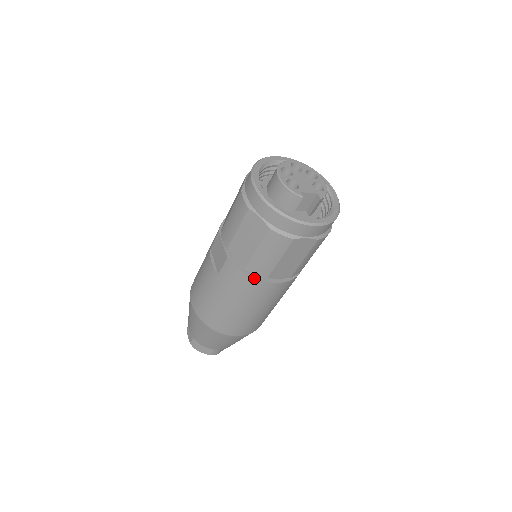
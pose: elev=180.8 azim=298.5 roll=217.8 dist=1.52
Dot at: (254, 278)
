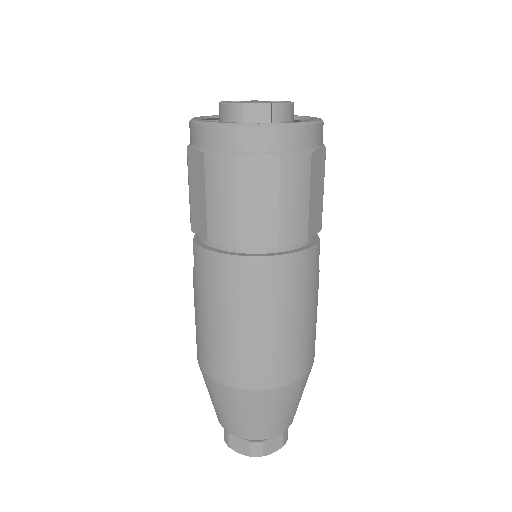
Dot at: (221, 253)
